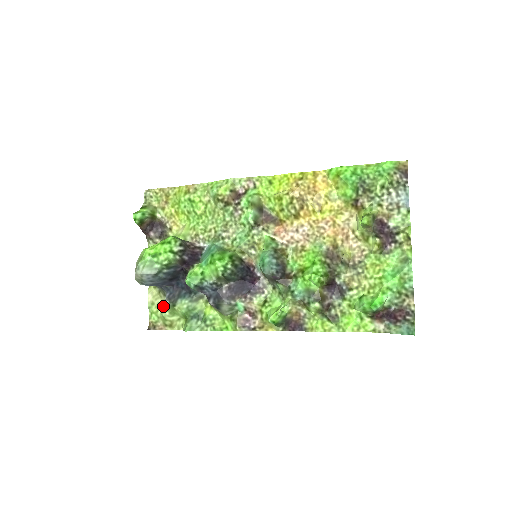
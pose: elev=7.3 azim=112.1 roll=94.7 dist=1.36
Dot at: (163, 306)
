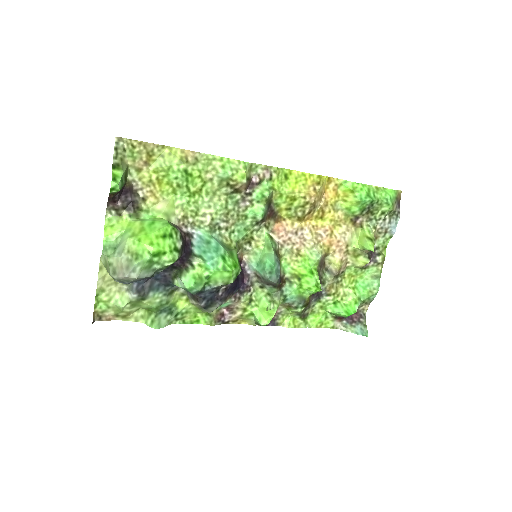
Dot at: (120, 296)
